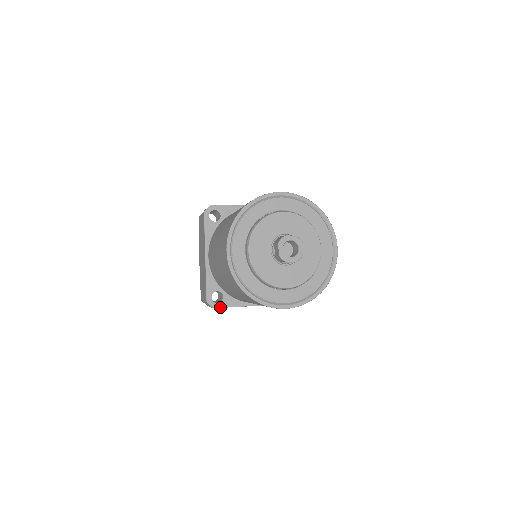
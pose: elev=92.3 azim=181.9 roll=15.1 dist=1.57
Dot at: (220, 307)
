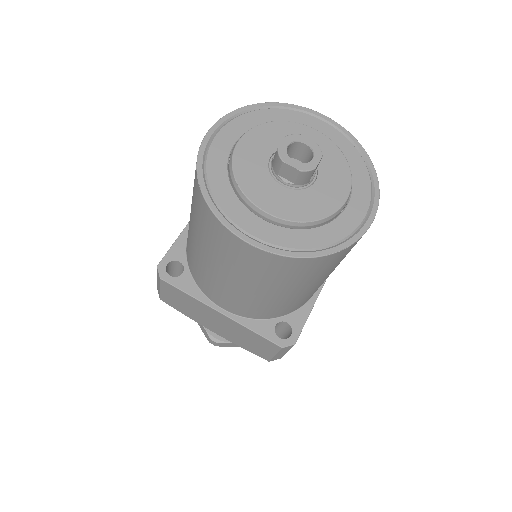
Dot at: (298, 335)
